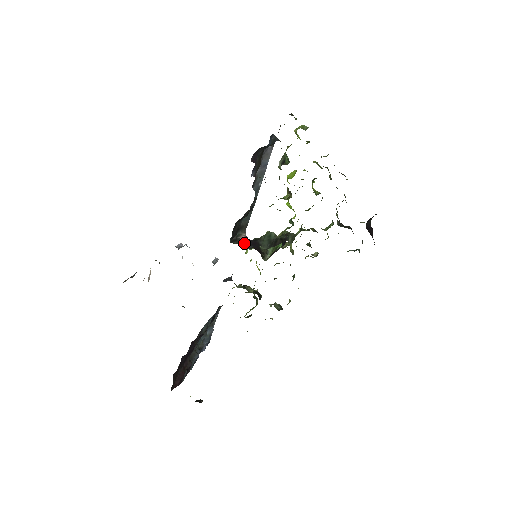
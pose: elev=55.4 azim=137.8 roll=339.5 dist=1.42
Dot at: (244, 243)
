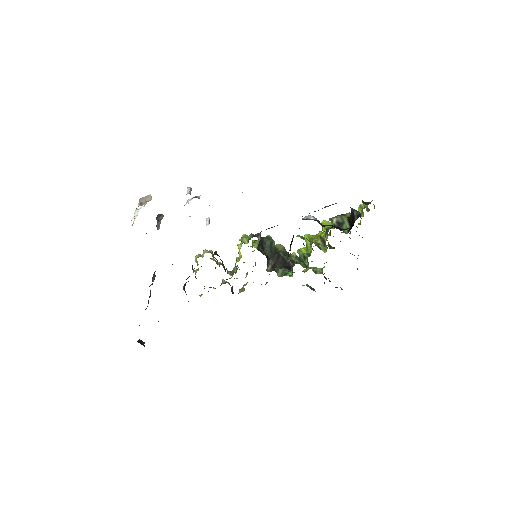
Dot at: occluded
